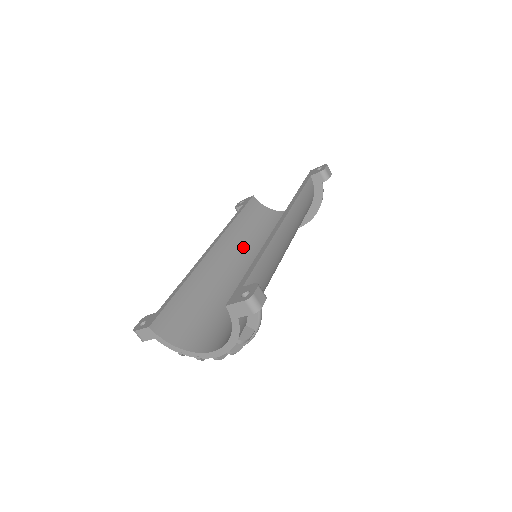
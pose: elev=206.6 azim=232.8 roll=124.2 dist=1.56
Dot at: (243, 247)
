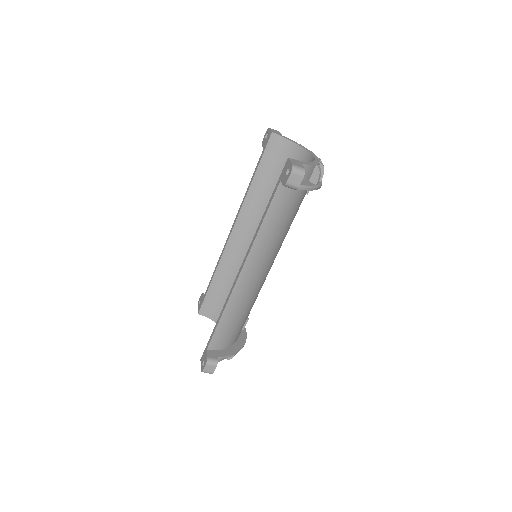
Dot at: occluded
